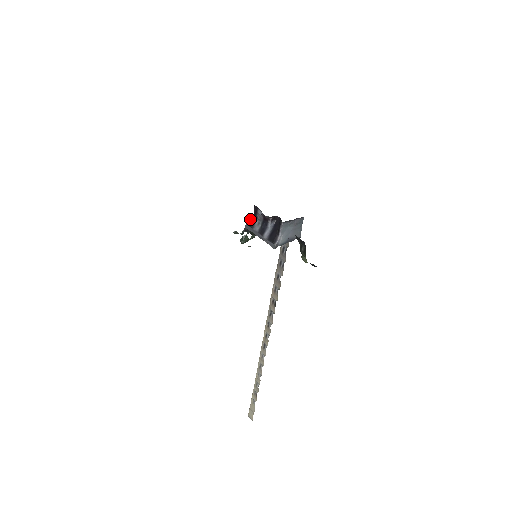
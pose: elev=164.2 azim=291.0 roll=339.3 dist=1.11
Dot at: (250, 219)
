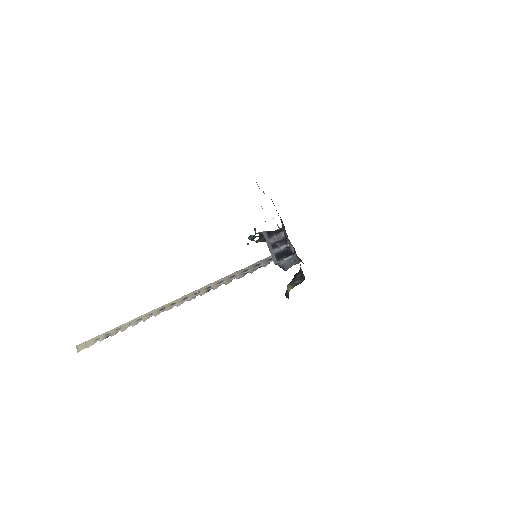
Dot at: (271, 231)
